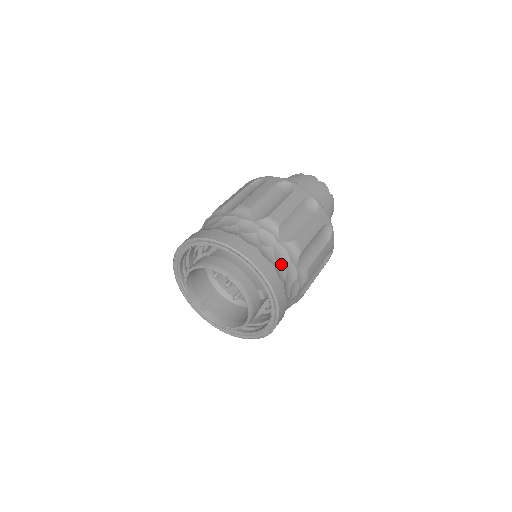
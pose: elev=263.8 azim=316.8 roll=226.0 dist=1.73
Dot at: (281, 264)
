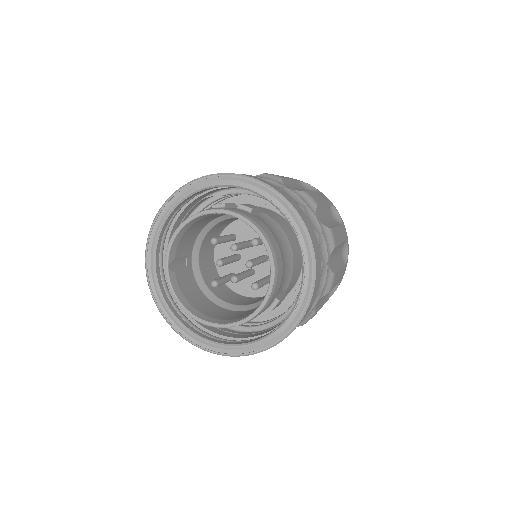
Dot at: occluded
